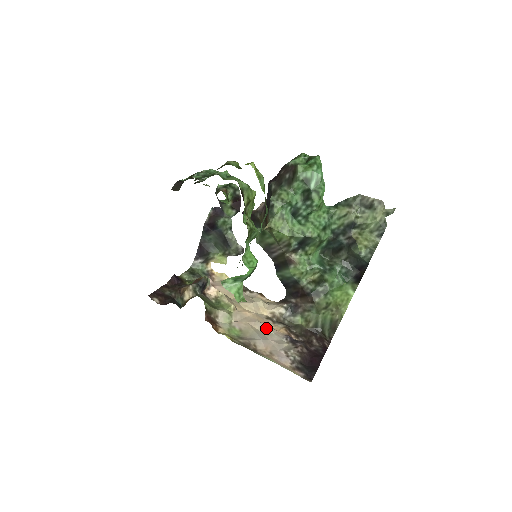
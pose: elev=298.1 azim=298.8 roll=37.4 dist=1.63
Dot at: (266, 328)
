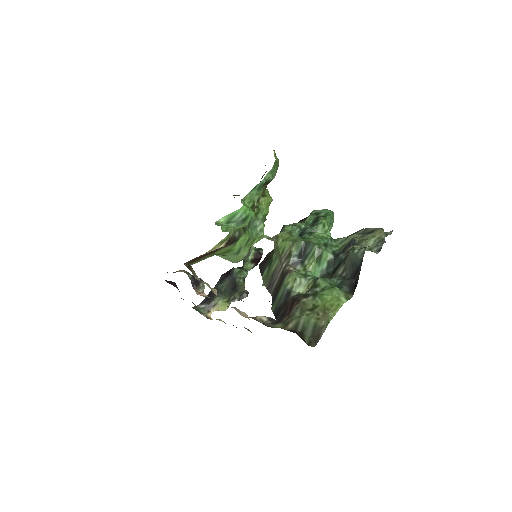
Dot at: (239, 299)
